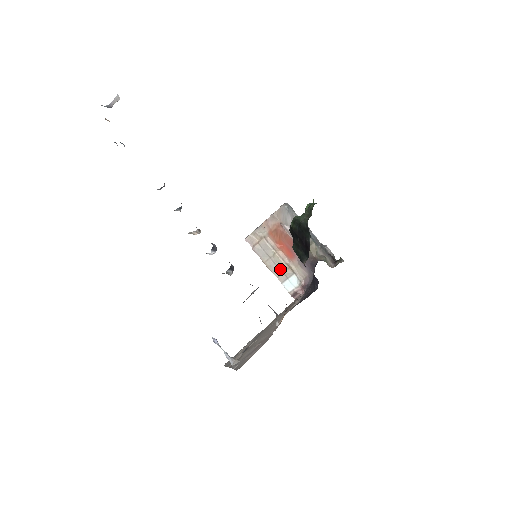
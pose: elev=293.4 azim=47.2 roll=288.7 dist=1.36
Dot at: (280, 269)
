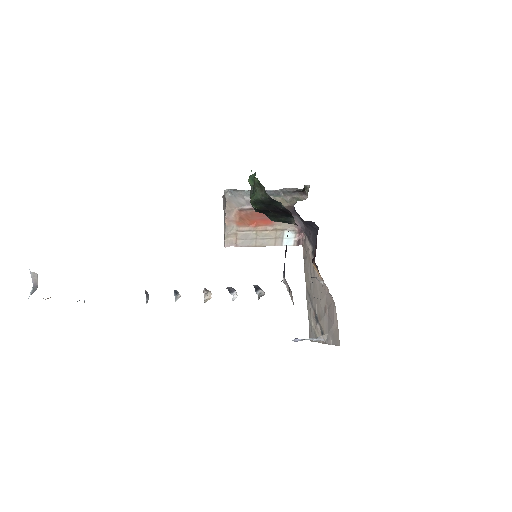
Dot at: (271, 238)
